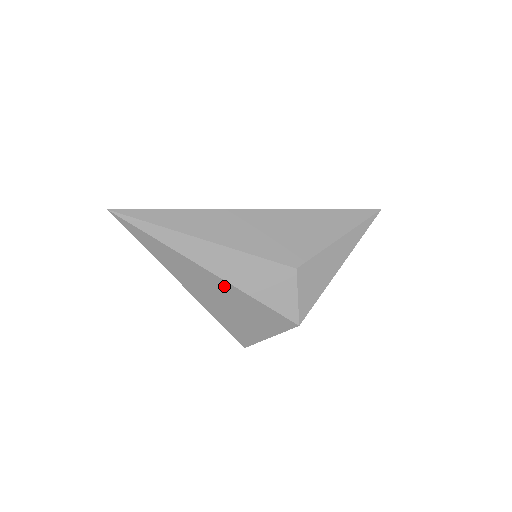
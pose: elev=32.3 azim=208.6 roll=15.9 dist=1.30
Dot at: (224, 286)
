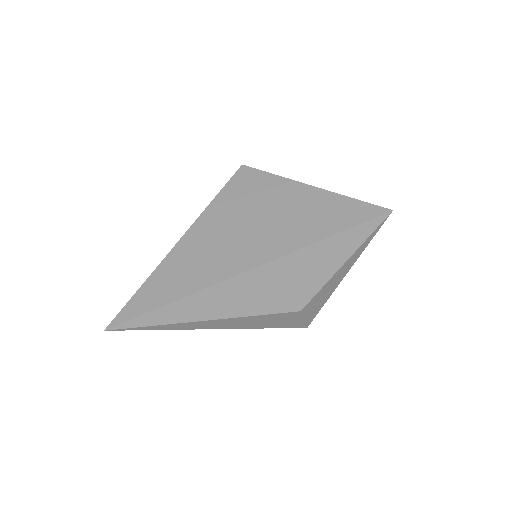
Dot at: occluded
